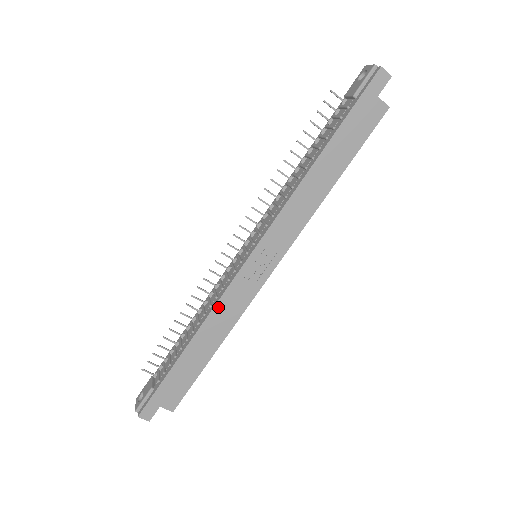
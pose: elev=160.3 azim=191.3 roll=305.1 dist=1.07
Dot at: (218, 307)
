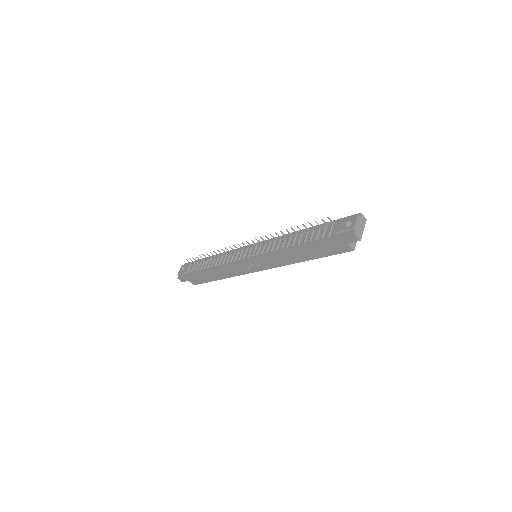
Dot at: (225, 268)
